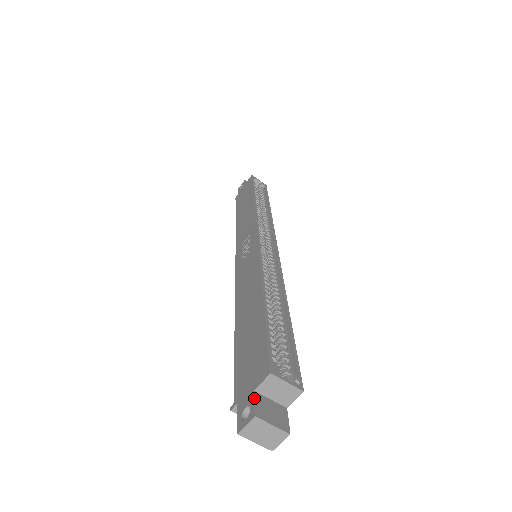
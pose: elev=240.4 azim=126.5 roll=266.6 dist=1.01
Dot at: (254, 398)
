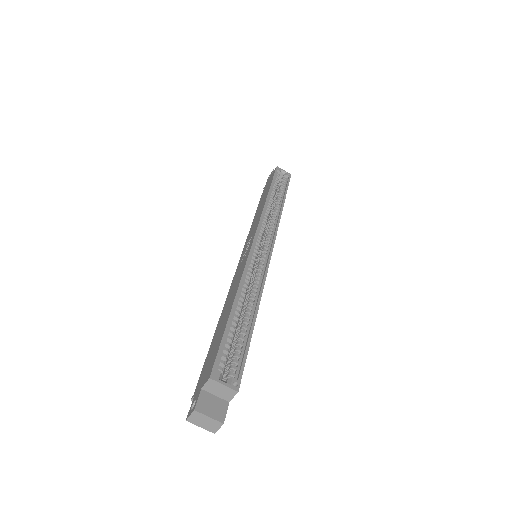
Dot at: (199, 395)
